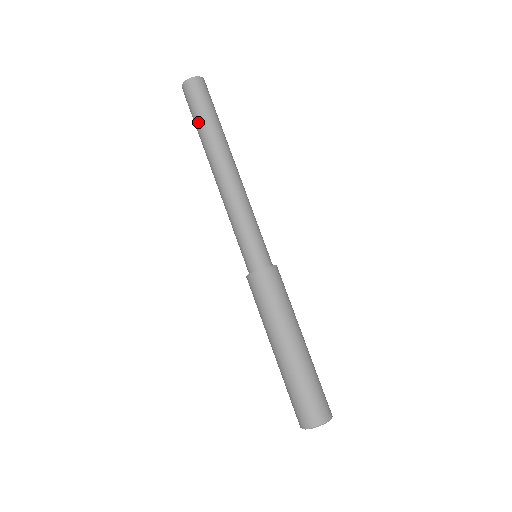
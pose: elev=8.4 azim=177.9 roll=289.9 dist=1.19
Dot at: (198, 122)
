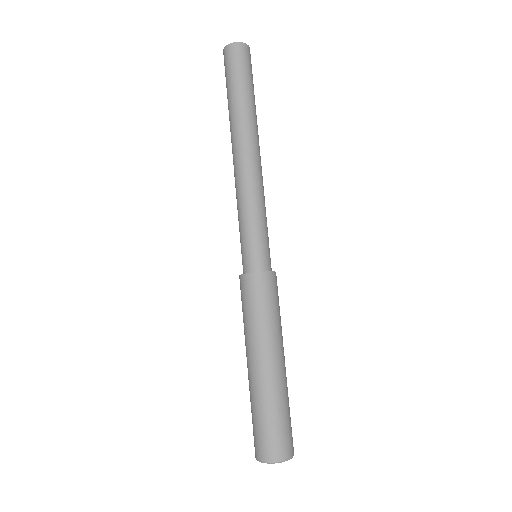
Dot at: (240, 90)
